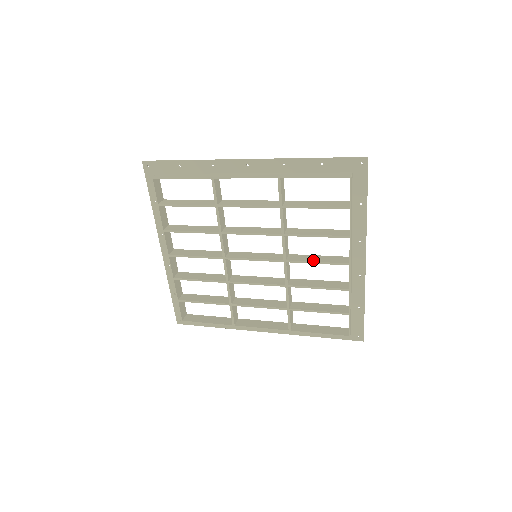
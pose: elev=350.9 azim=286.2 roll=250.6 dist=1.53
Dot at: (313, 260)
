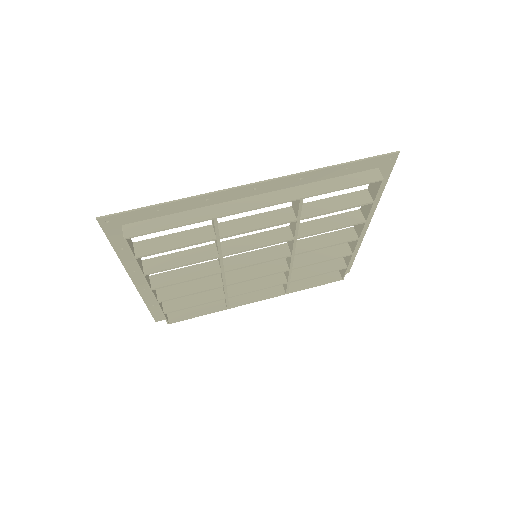
Dot at: (322, 245)
